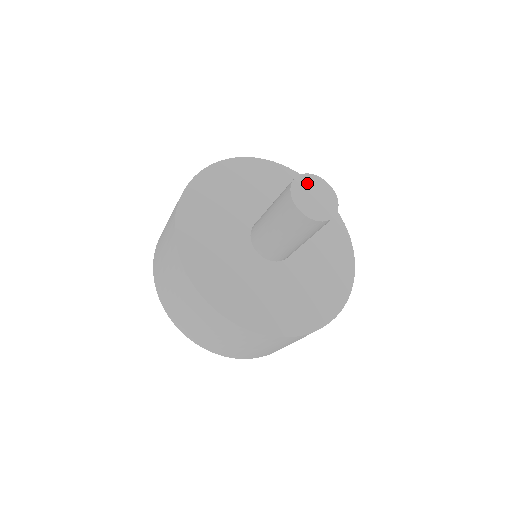
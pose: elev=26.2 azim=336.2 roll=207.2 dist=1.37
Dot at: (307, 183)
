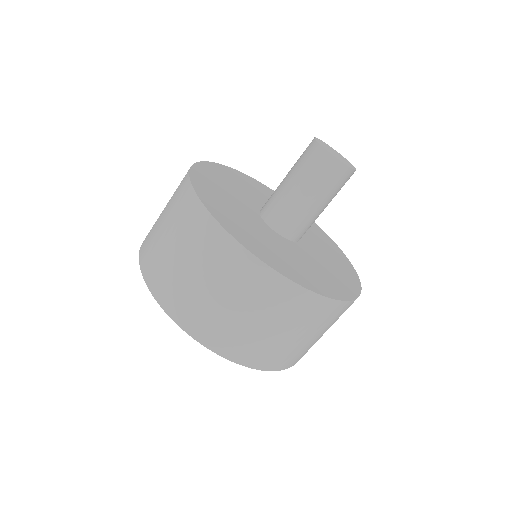
Dot at: (336, 152)
